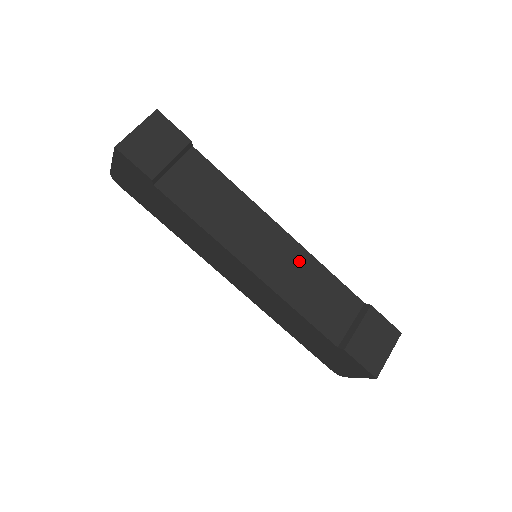
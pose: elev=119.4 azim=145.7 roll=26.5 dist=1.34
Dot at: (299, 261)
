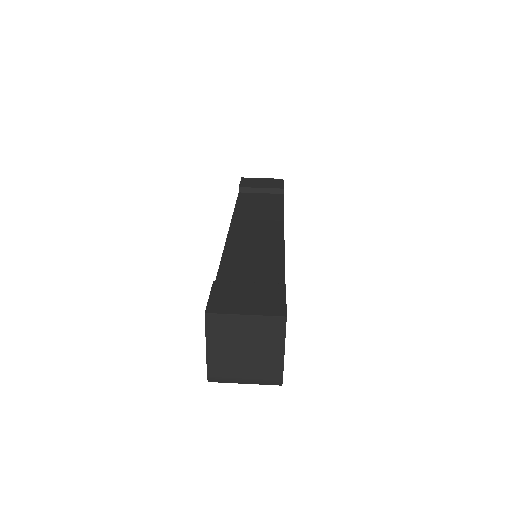
Dot at: (269, 244)
